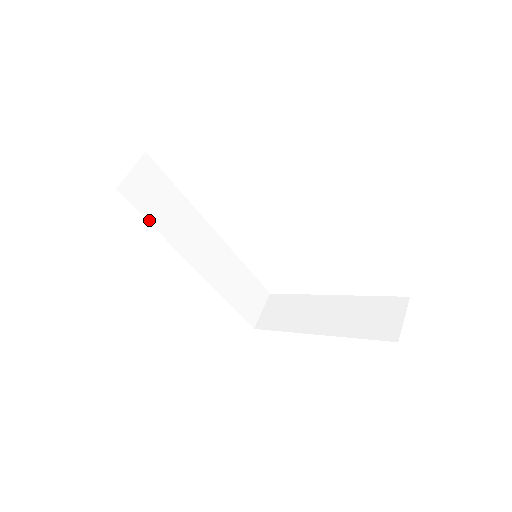
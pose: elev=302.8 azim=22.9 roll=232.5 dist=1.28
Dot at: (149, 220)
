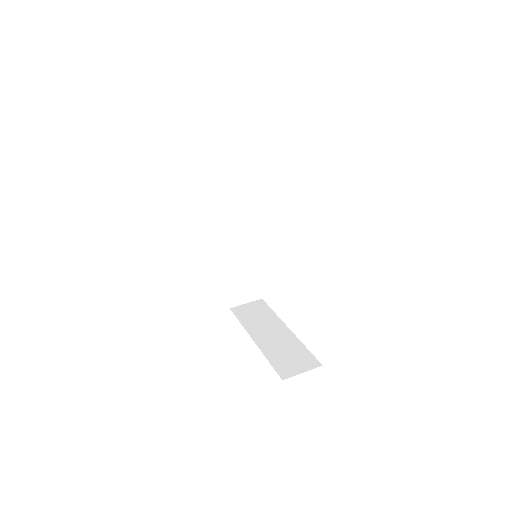
Dot at: (212, 181)
